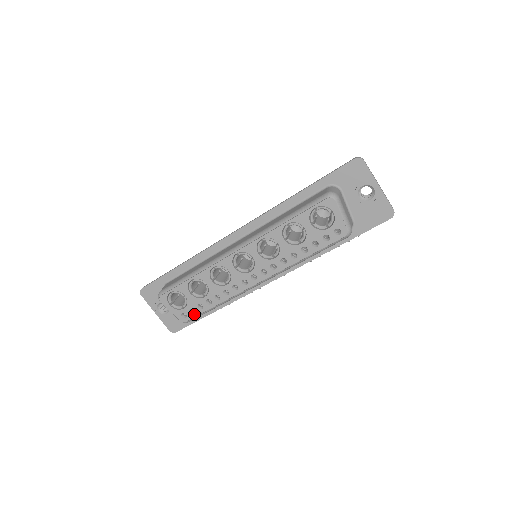
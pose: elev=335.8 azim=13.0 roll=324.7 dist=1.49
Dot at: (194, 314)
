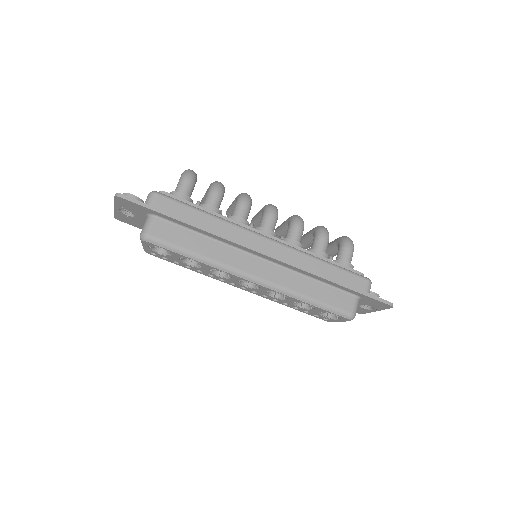
Dot at: (164, 259)
